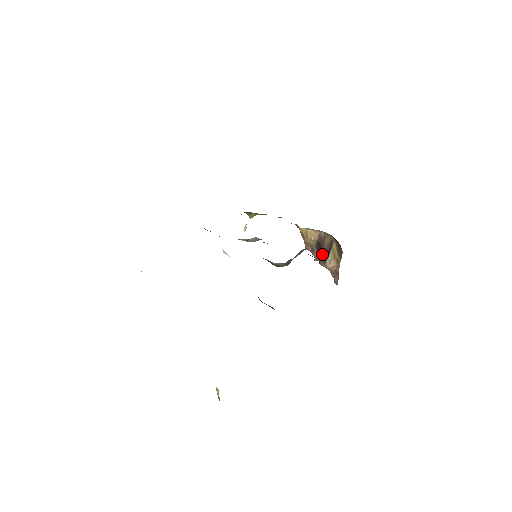
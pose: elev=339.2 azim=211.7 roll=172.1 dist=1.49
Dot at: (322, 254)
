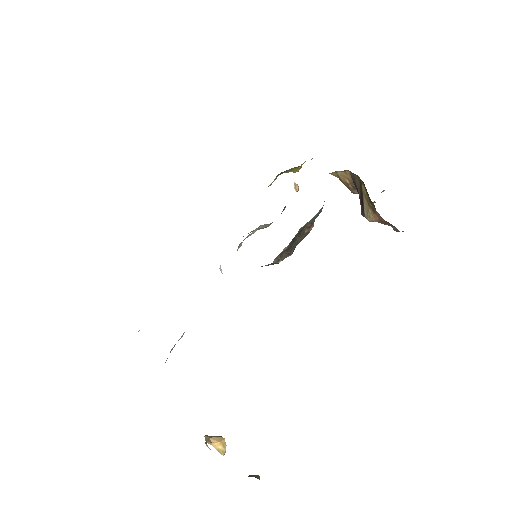
Dot at: occluded
